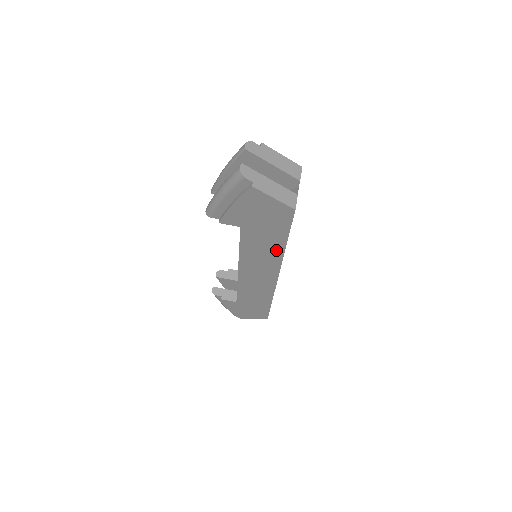
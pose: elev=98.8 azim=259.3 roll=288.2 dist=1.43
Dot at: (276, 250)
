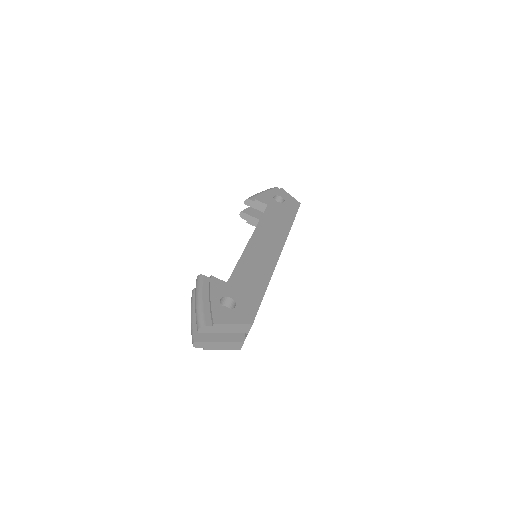
Dot at: occluded
